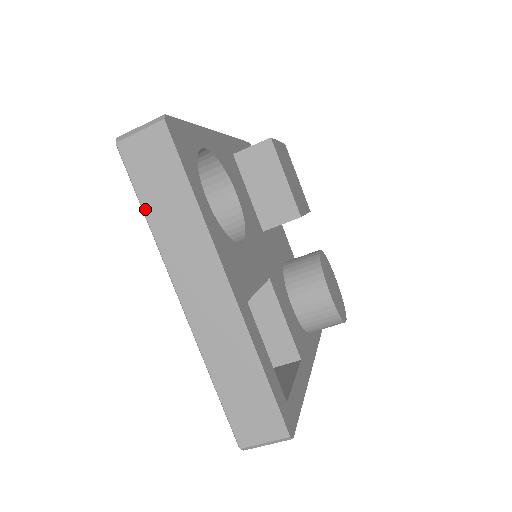
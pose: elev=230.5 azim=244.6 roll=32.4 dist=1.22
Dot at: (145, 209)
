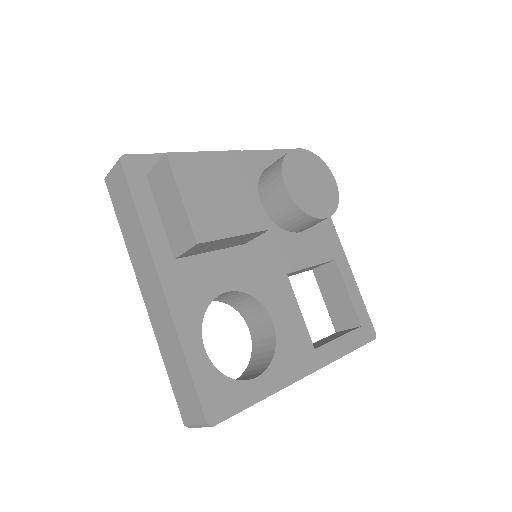
Dot at: occluded
